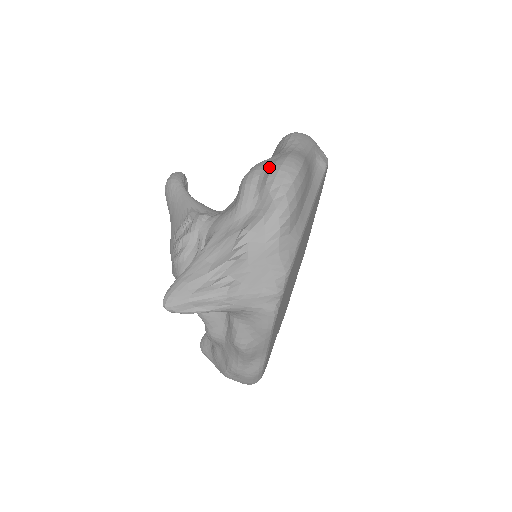
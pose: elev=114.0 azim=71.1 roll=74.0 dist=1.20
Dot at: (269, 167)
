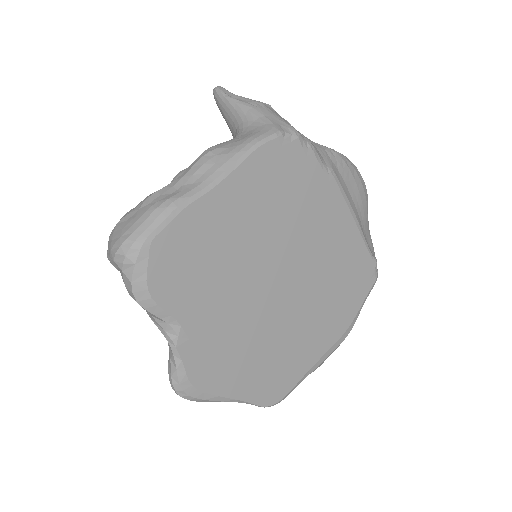
Dot at: occluded
